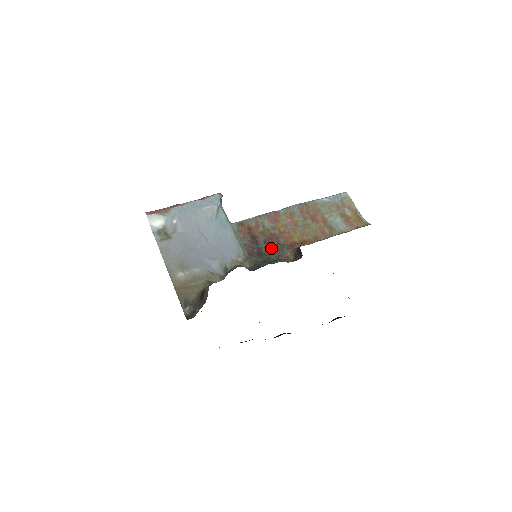
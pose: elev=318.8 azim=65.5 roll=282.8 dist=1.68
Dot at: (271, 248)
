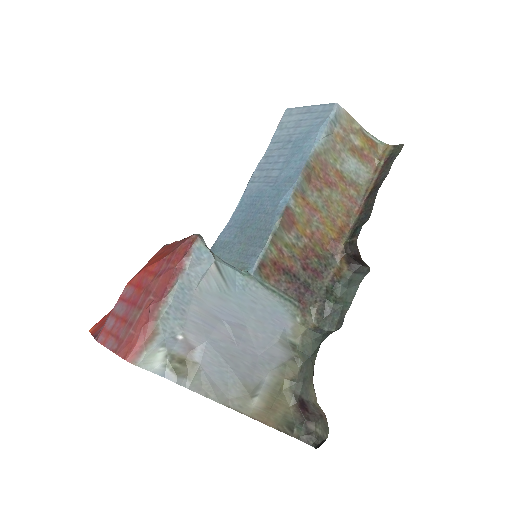
Dot at: (316, 271)
